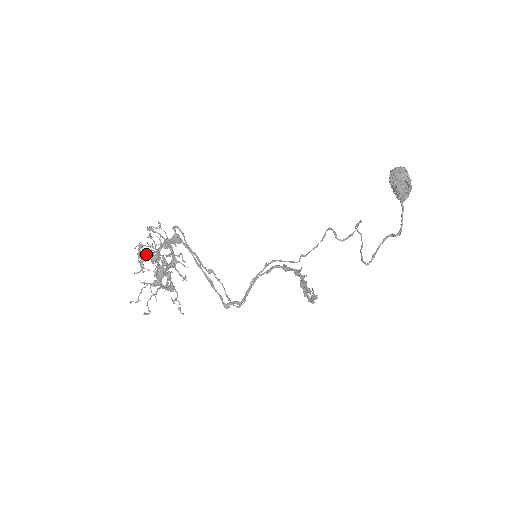
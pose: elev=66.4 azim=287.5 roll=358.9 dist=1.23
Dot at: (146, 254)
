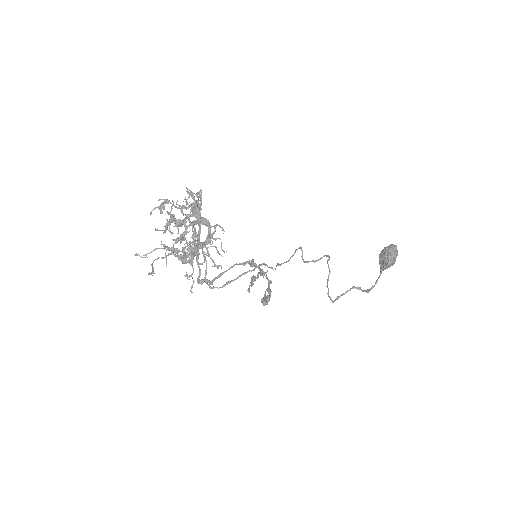
Dot at: (174, 215)
